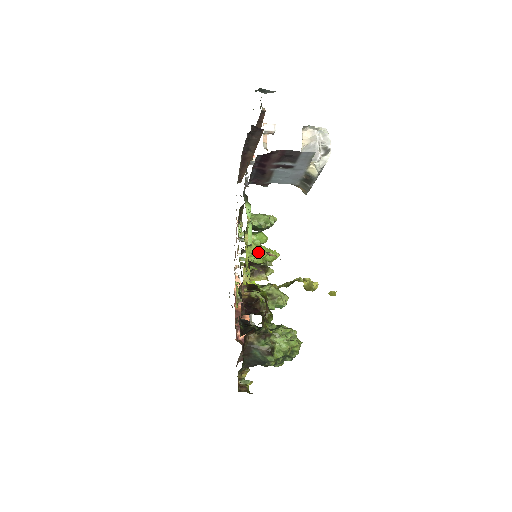
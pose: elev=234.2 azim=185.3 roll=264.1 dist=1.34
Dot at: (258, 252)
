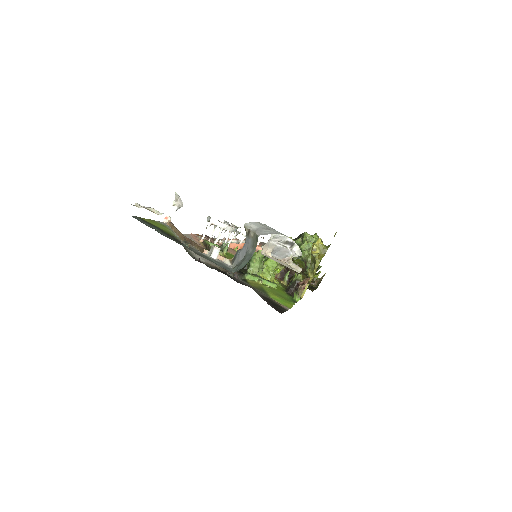
Dot at: (270, 269)
